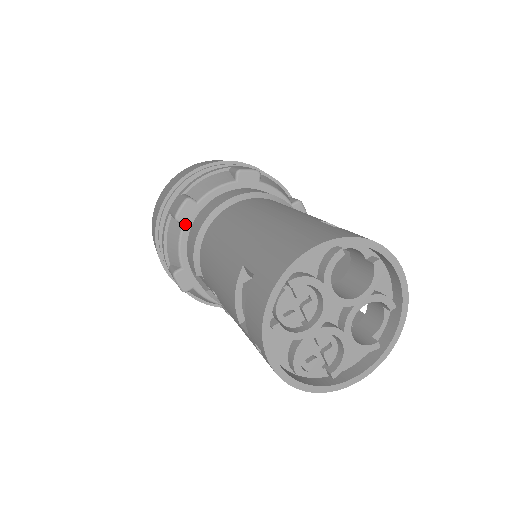
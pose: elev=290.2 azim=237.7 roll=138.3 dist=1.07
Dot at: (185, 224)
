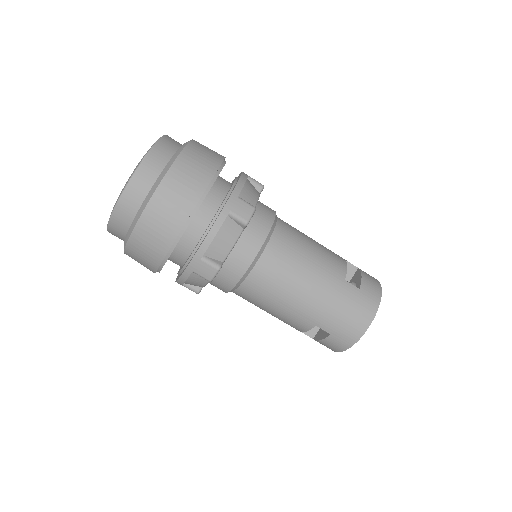
Dot at: occluded
